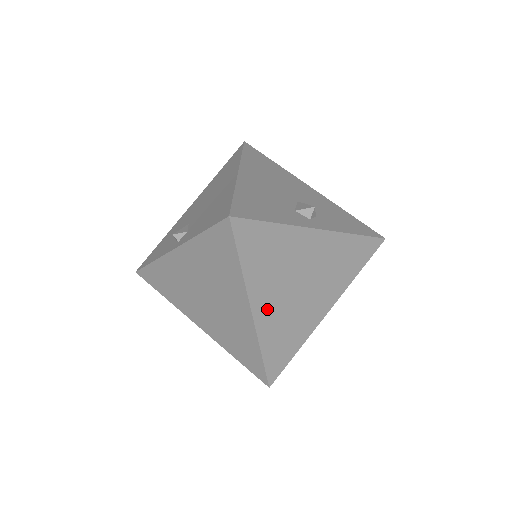
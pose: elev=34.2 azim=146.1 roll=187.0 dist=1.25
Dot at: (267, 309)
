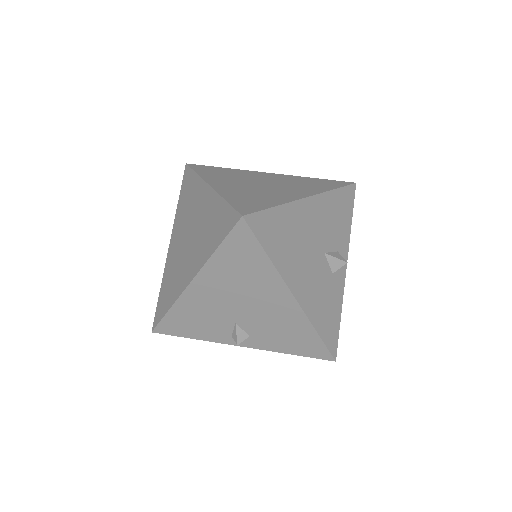
Dot at: occluded
